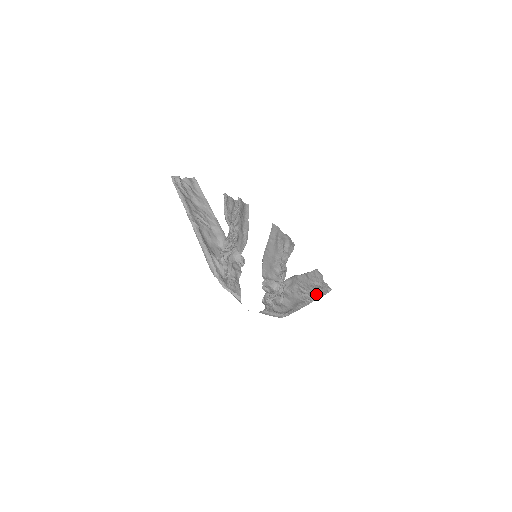
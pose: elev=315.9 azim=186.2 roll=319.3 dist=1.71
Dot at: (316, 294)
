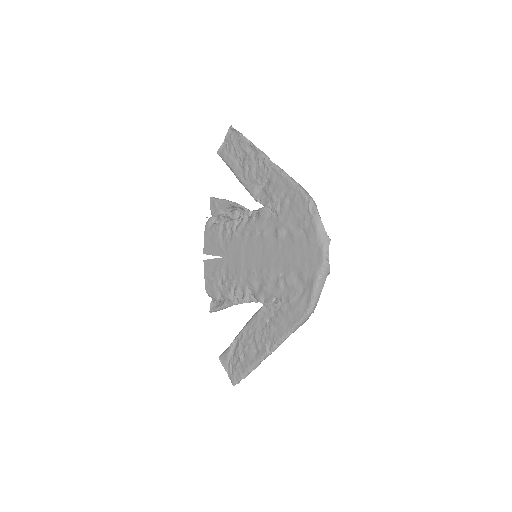
Dot at: (254, 360)
